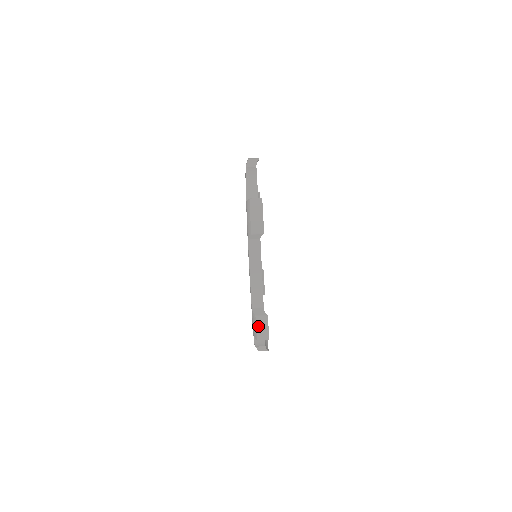
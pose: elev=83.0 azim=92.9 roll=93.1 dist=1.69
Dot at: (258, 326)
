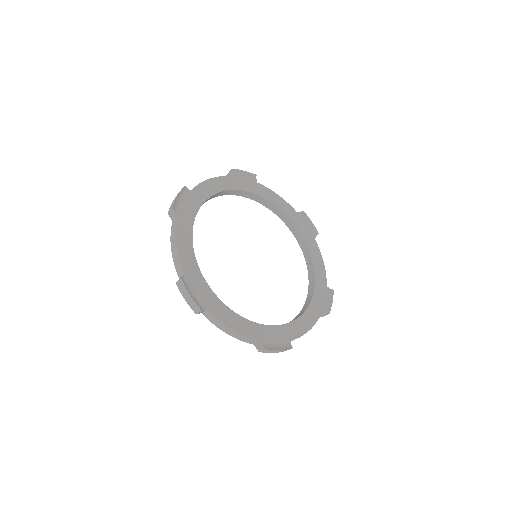
Dot at: (270, 352)
